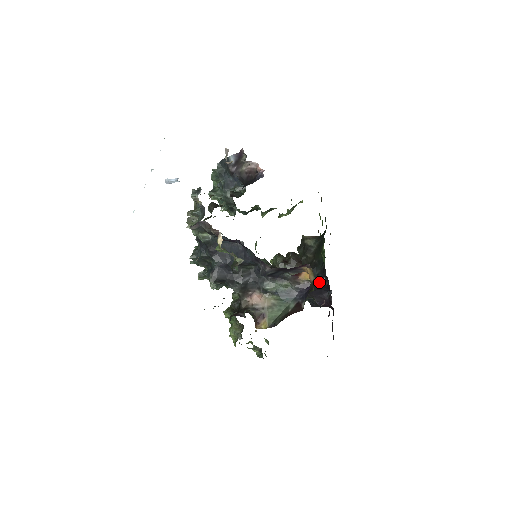
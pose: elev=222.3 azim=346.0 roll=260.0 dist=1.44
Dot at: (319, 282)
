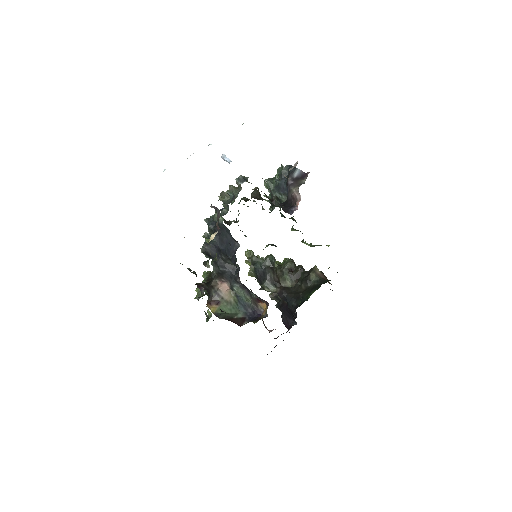
Dot at: (291, 310)
